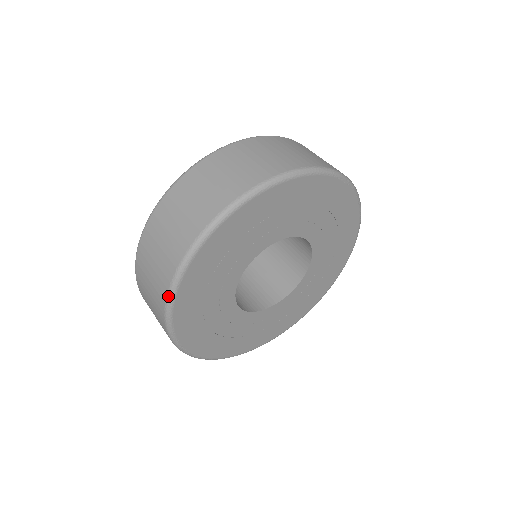
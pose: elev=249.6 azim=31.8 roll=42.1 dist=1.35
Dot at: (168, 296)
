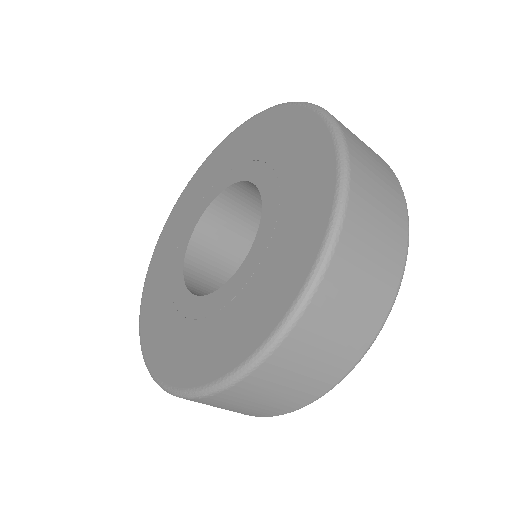
Dot at: occluded
